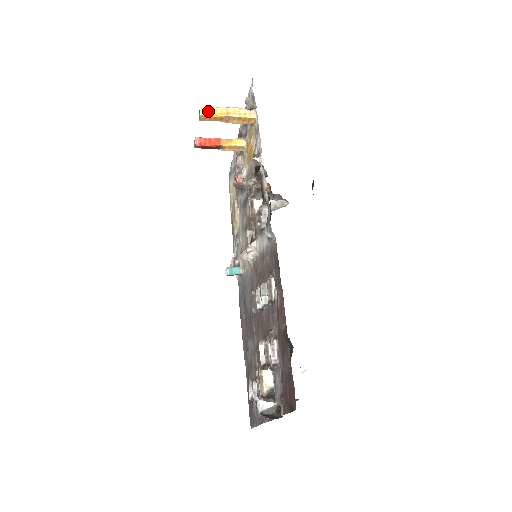
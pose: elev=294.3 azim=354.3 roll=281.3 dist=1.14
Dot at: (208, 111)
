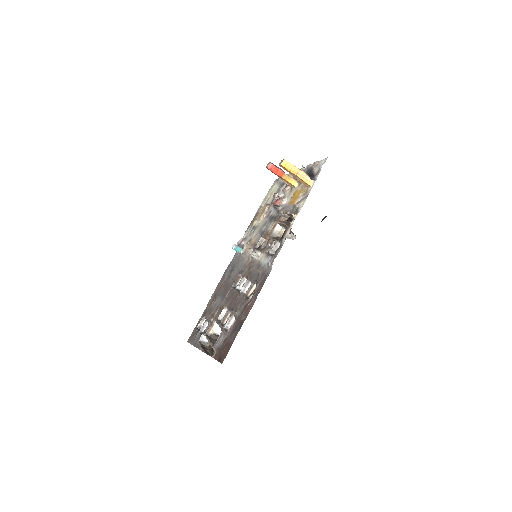
Dot at: (287, 165)
